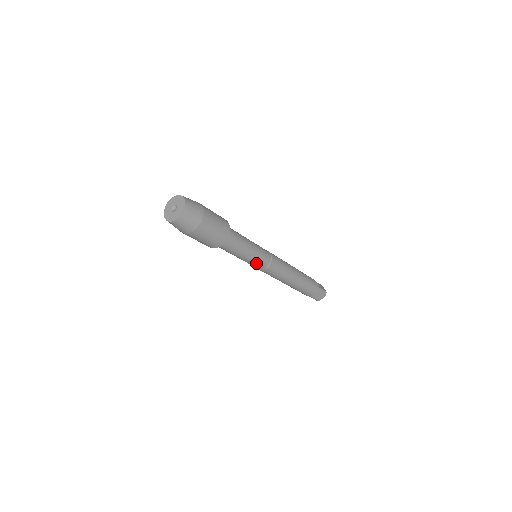
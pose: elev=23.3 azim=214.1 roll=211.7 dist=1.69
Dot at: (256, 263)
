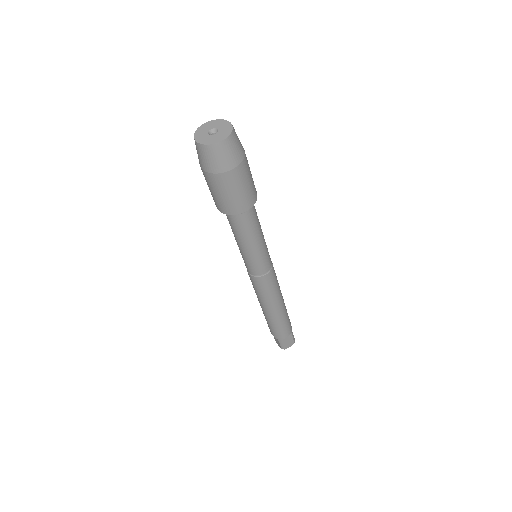
Dot at: (258, 262)
